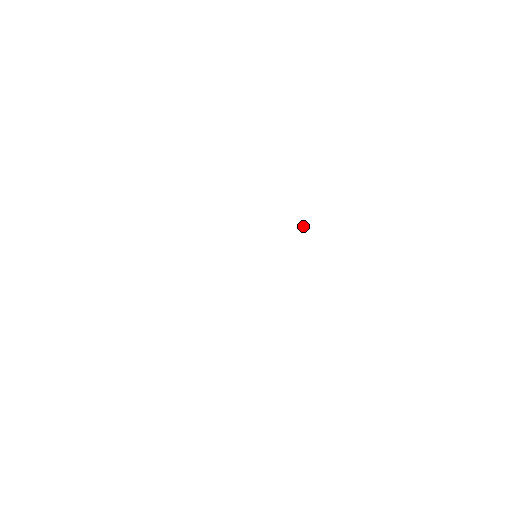
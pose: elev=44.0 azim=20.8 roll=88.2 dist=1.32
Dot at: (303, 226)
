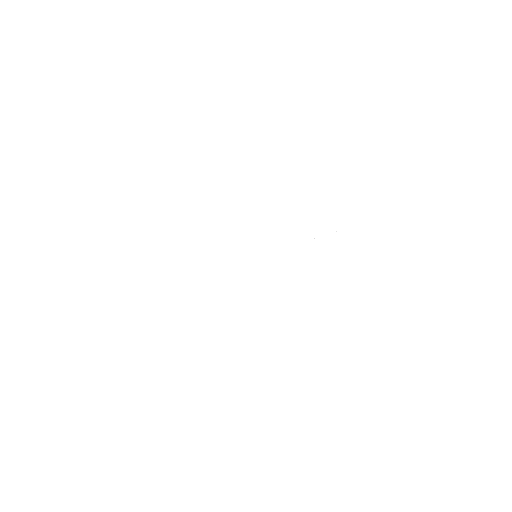
Dot at: occluded
